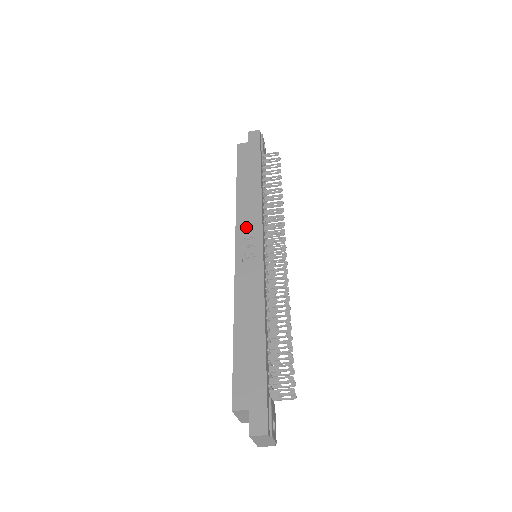
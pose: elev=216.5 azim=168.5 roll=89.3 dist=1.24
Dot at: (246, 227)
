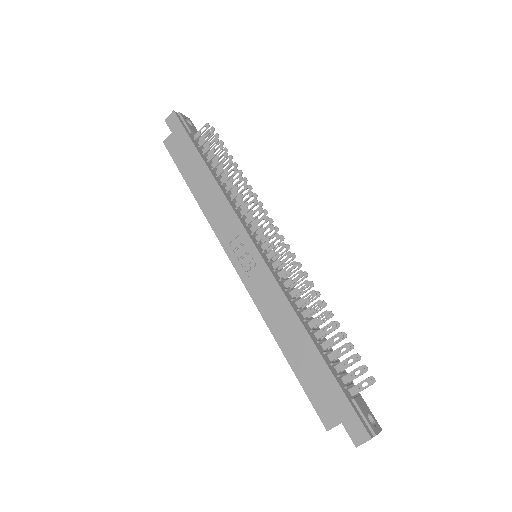
Dot at: (229, 236)
